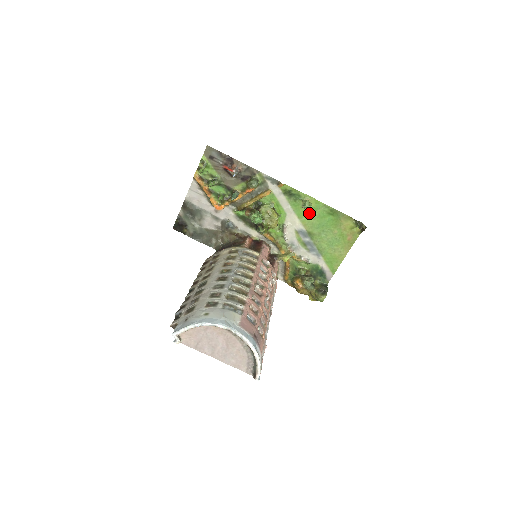
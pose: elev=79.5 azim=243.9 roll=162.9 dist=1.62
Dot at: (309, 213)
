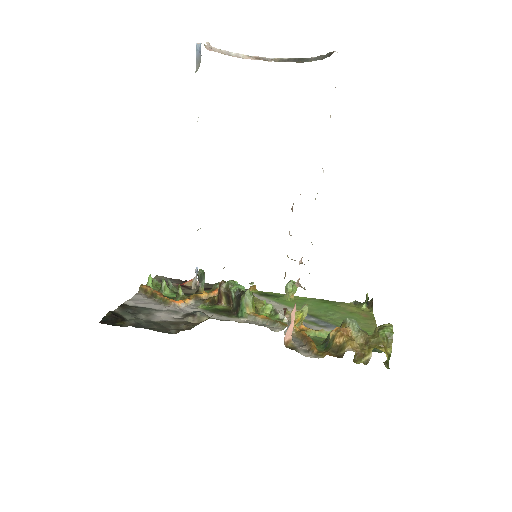
Dot at: (299, 304)
